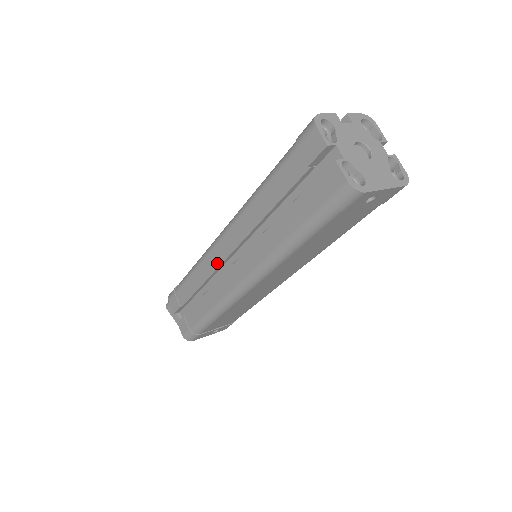
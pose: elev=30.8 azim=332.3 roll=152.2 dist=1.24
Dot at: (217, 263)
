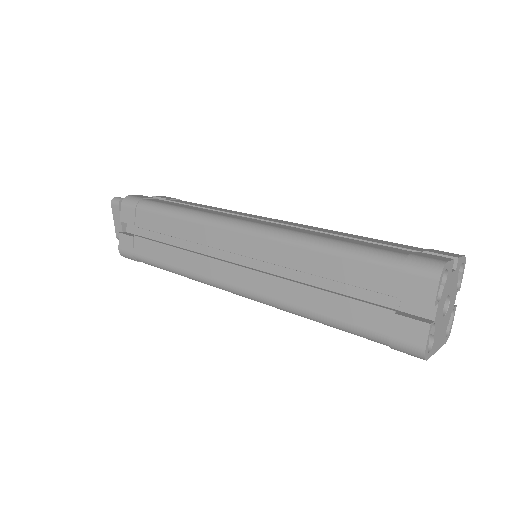
Dot at: (216, 244)
